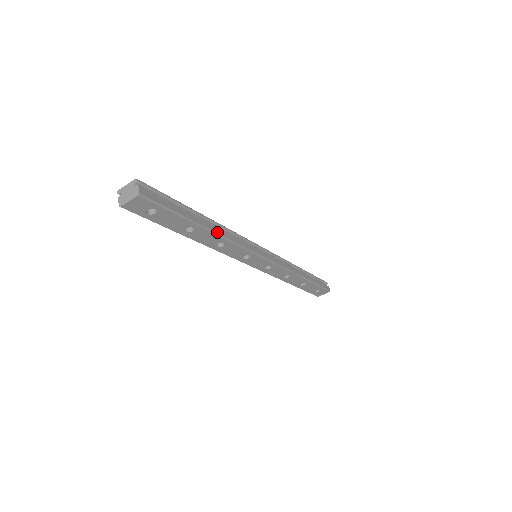
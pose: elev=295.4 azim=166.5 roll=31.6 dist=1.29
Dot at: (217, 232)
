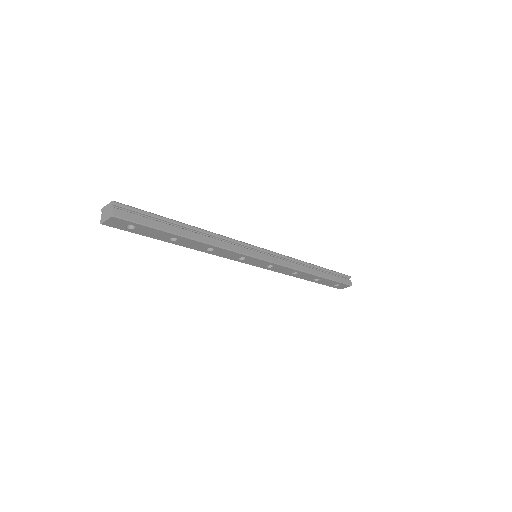
Dot at: (202, 240)
